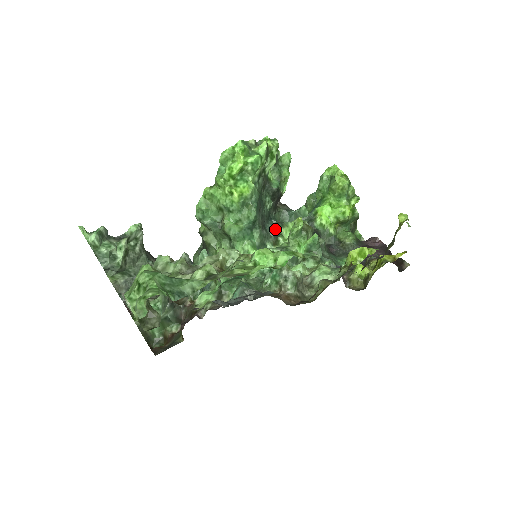
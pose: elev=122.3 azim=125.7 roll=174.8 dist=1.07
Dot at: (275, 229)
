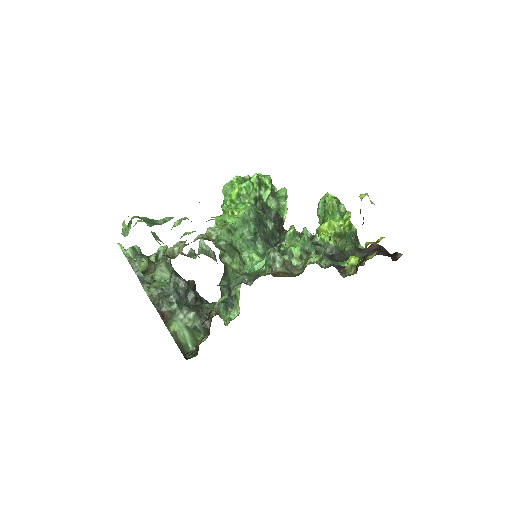
Dot at: (278, 244)
